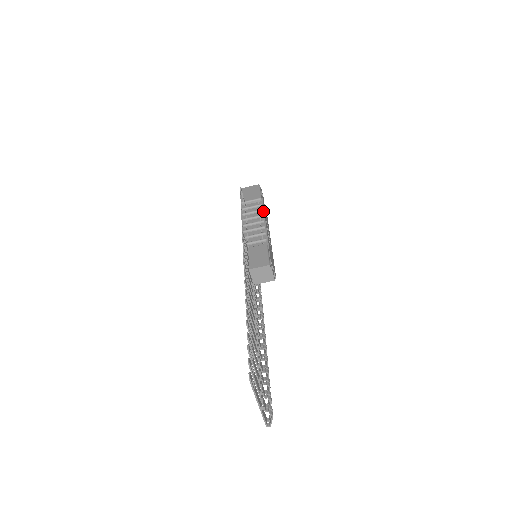
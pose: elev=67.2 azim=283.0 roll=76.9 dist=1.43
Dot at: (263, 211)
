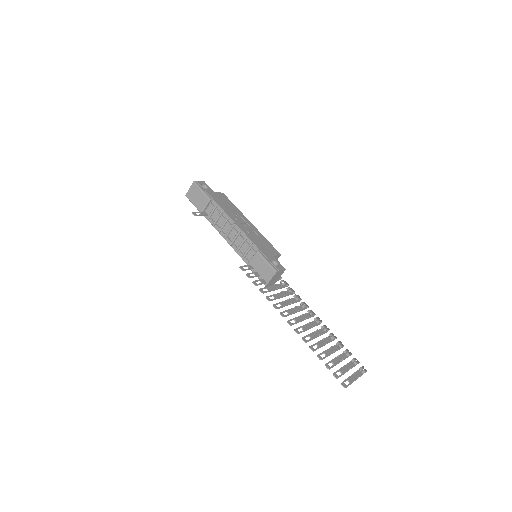
Dot at: (223, 212)
